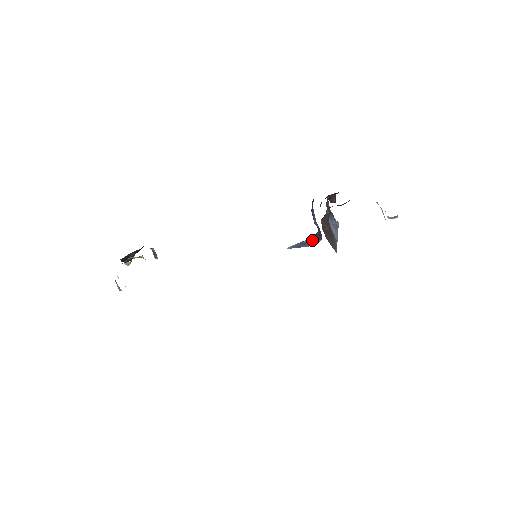
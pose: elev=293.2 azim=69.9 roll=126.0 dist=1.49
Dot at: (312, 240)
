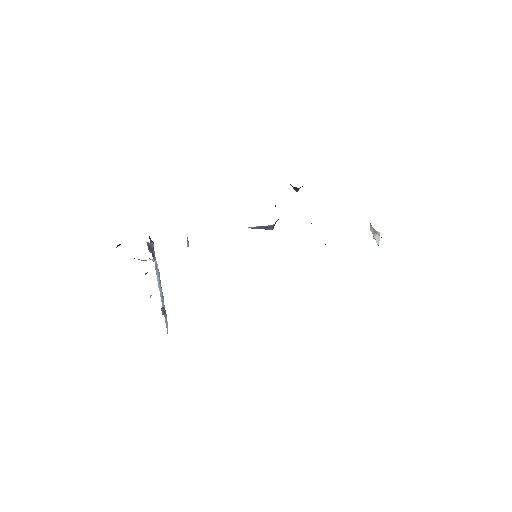
Dot at: occluded
